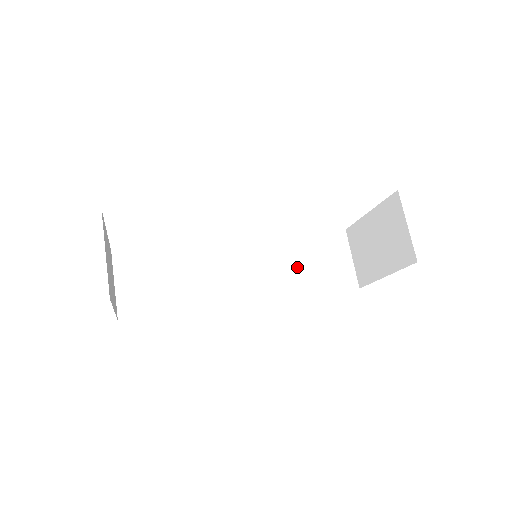
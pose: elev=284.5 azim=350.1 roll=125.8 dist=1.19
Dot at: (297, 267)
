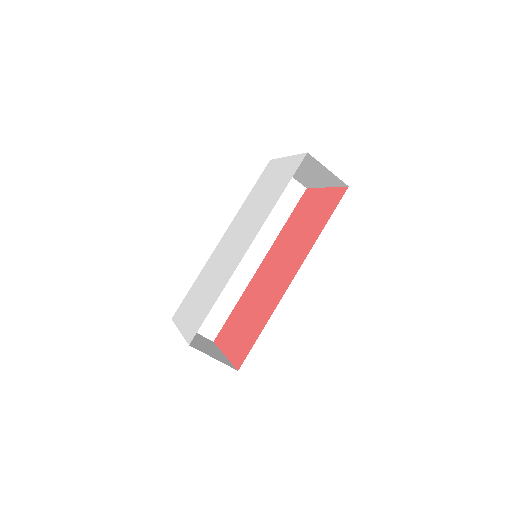
Dot at: occluded
